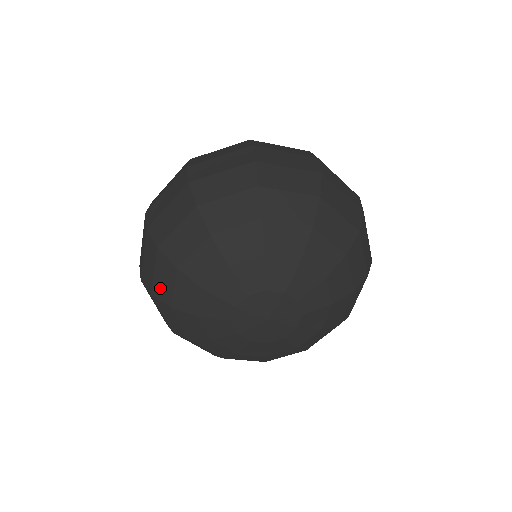
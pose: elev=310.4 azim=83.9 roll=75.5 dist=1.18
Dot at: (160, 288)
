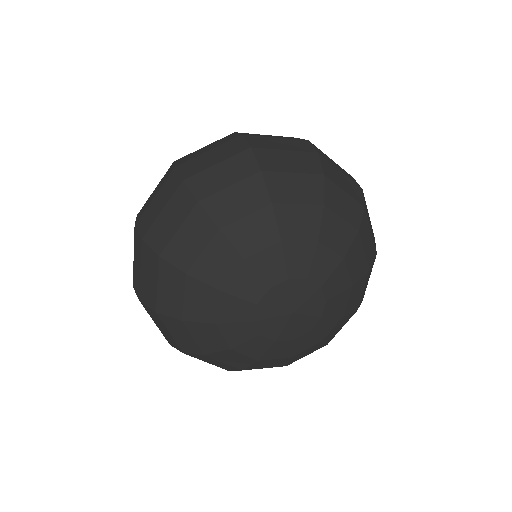
Dot at: (167, 302)
